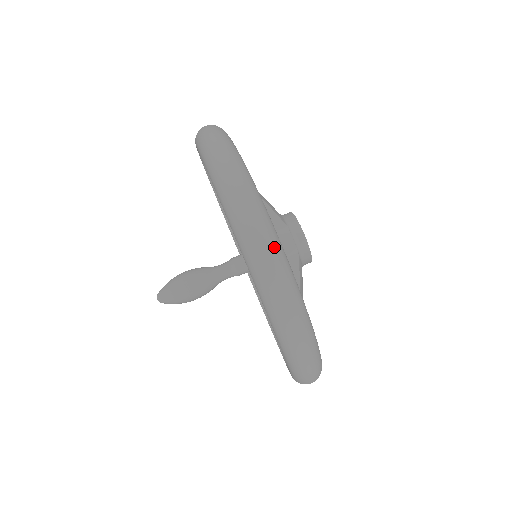
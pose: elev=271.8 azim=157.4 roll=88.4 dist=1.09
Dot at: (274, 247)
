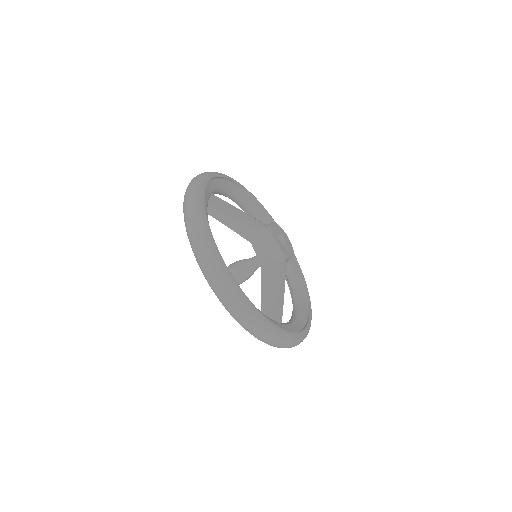
Dot at: (216, 269)
